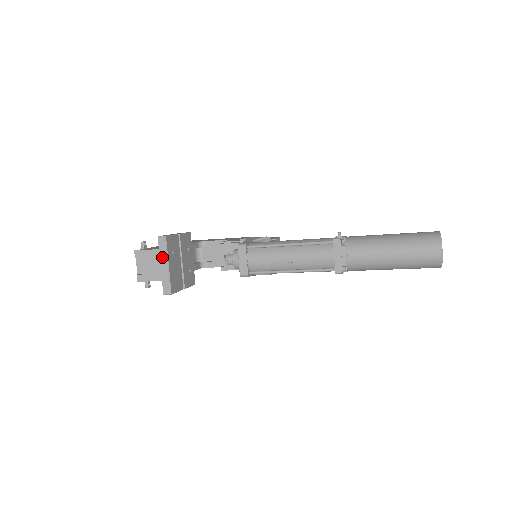
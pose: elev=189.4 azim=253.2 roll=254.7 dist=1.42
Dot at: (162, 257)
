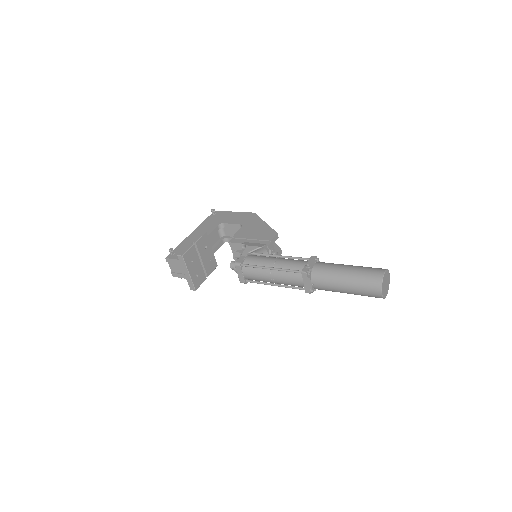
Dot at: (184, 268)
